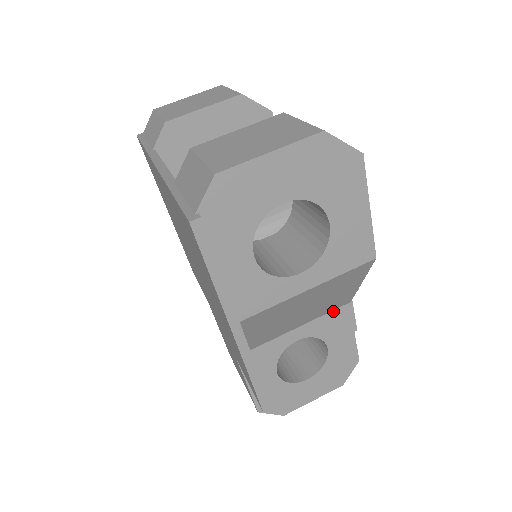
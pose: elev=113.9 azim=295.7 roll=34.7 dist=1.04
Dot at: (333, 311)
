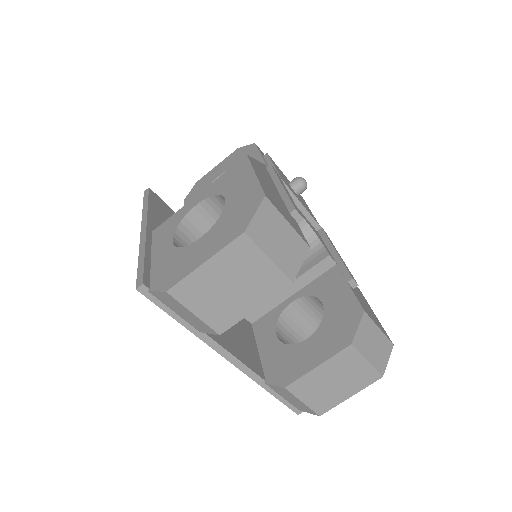
Dot at: occluded
